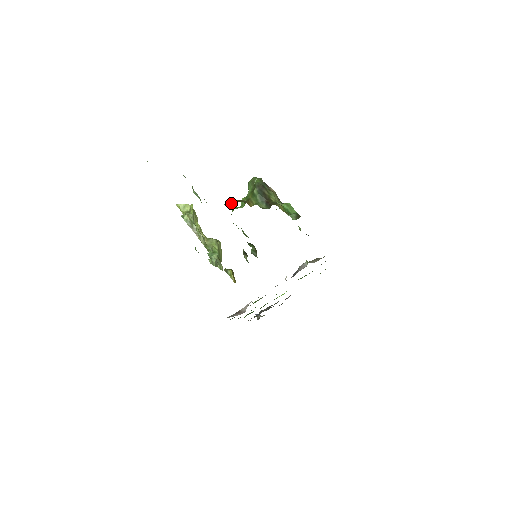
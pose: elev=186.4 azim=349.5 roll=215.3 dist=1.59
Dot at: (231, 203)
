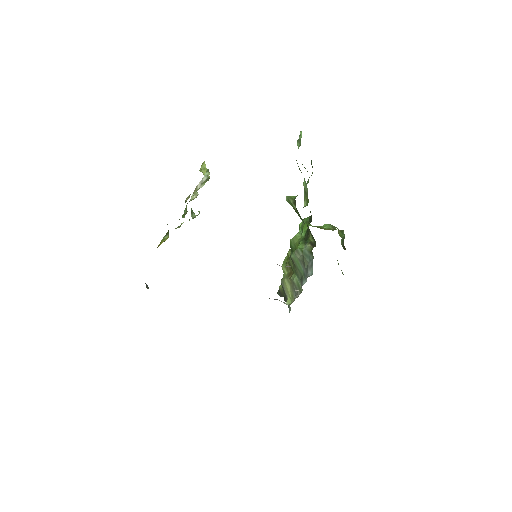
Dot at: occluded
